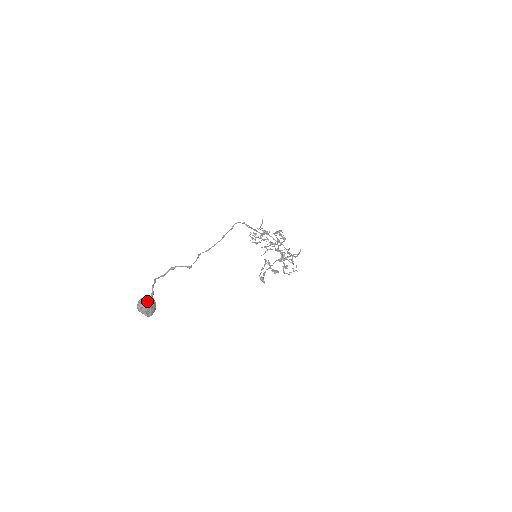
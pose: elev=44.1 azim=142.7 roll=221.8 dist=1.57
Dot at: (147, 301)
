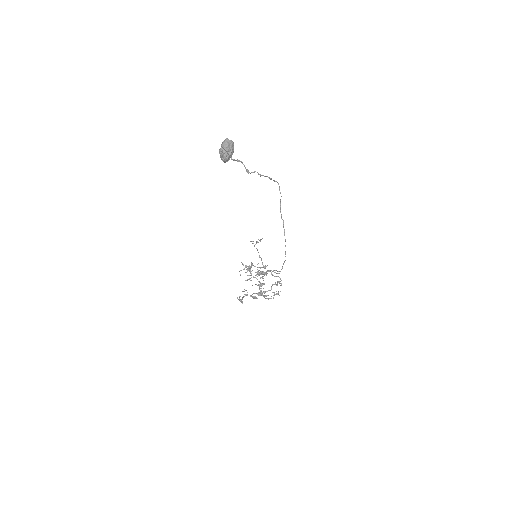
Dot at: (232, 143)
